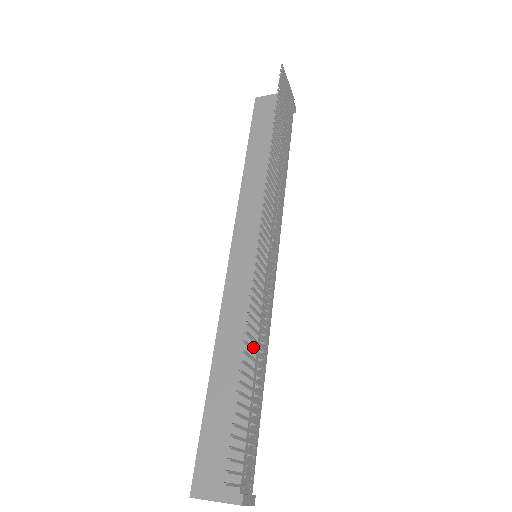
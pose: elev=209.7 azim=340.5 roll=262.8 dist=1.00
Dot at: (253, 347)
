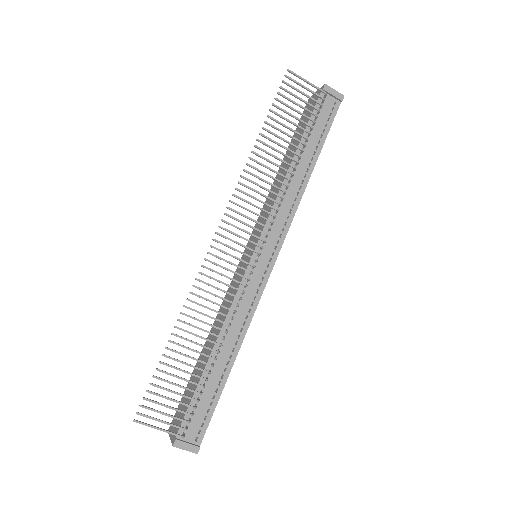
Dot at: (191, 332)
